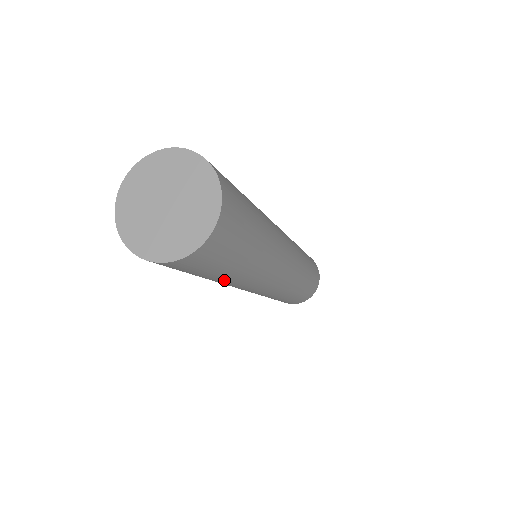
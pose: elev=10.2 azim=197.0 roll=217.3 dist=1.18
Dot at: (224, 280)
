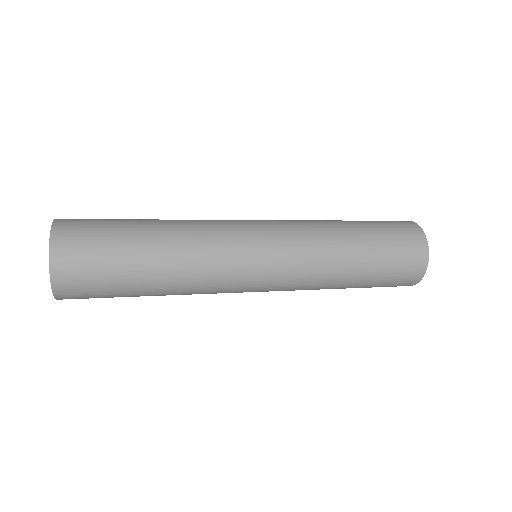
Dot at: (161, 295)
